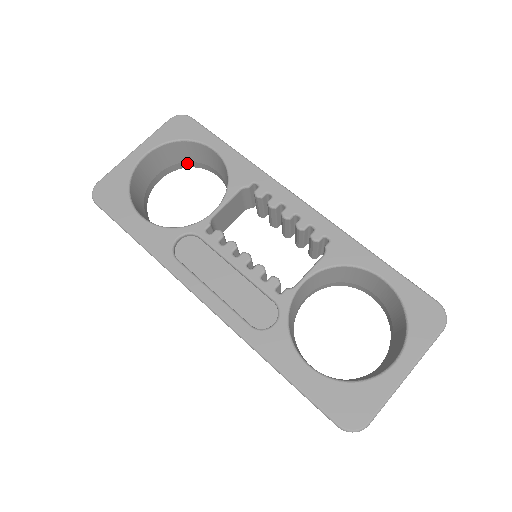
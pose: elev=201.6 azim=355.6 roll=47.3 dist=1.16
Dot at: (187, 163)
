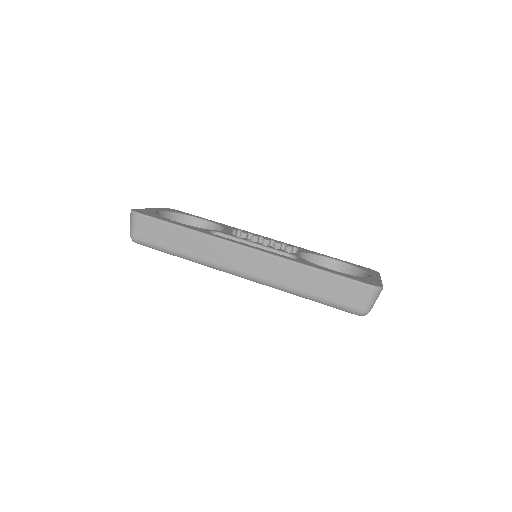
Dot at: occluded
